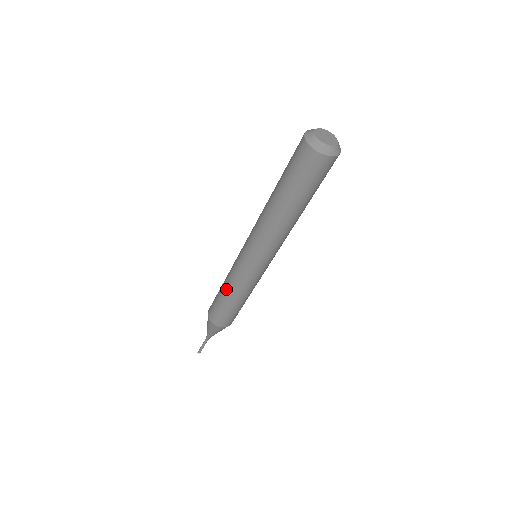
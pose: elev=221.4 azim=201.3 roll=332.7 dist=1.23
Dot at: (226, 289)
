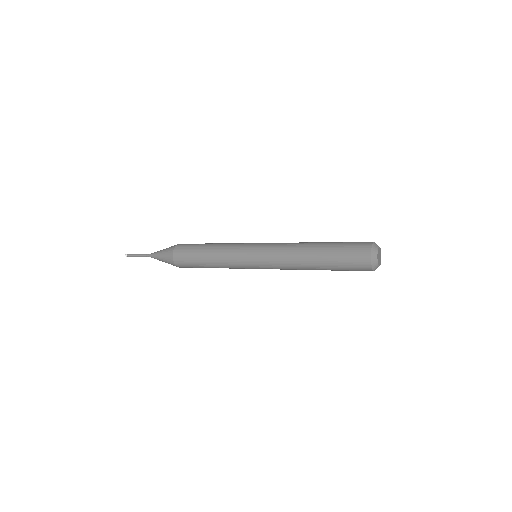
Dot at: (213, 259)
